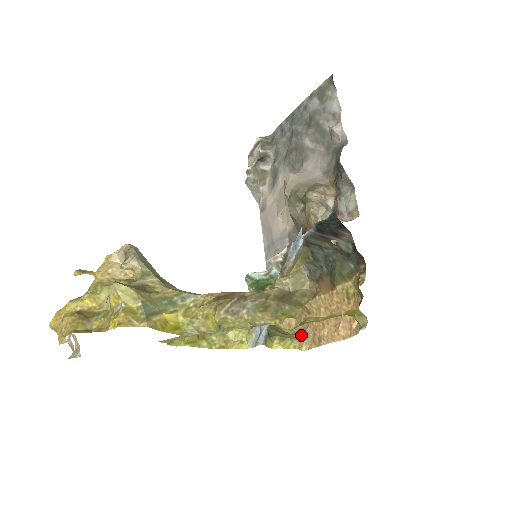
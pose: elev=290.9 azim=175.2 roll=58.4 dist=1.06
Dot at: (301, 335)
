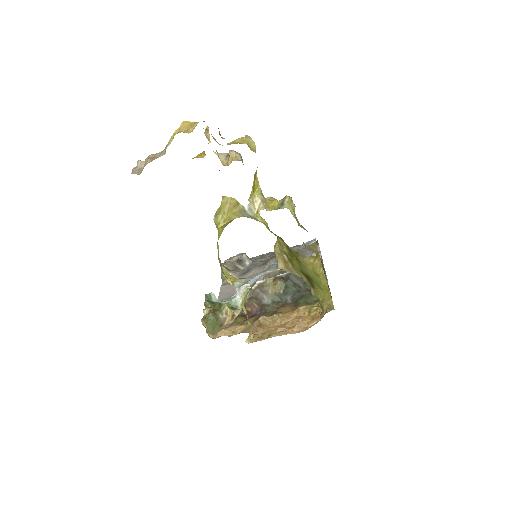
Dot at: occluded
